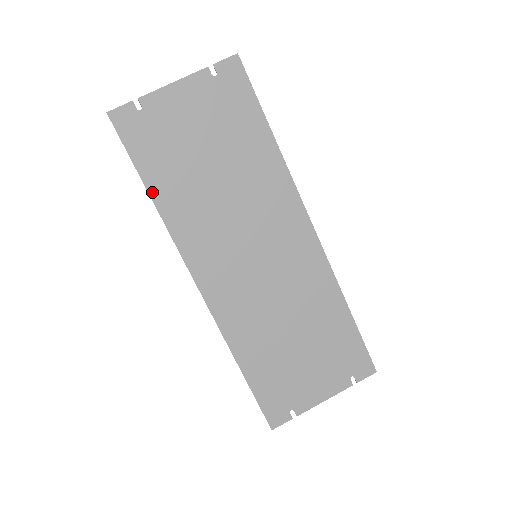
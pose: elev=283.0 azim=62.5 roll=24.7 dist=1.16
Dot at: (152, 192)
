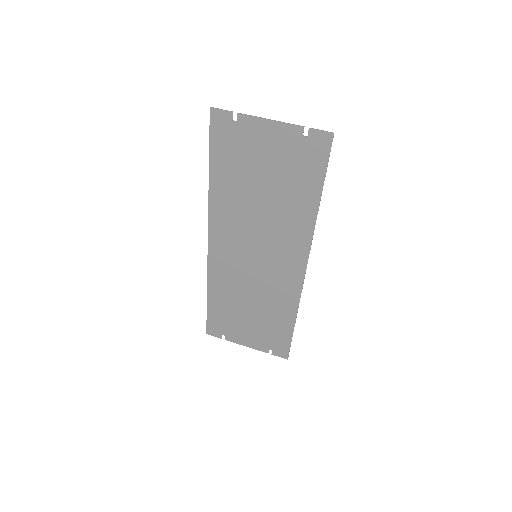
Dot at: (212, 176)
